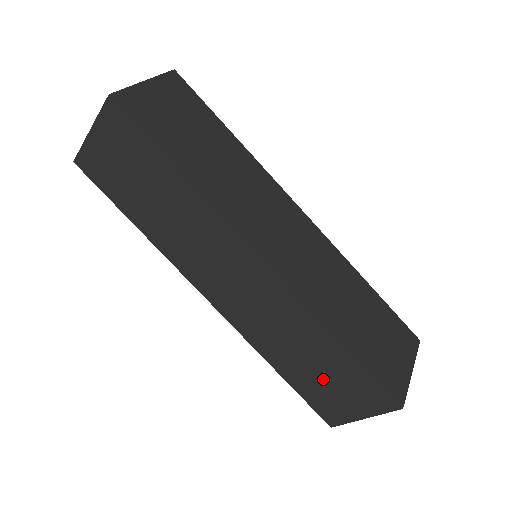
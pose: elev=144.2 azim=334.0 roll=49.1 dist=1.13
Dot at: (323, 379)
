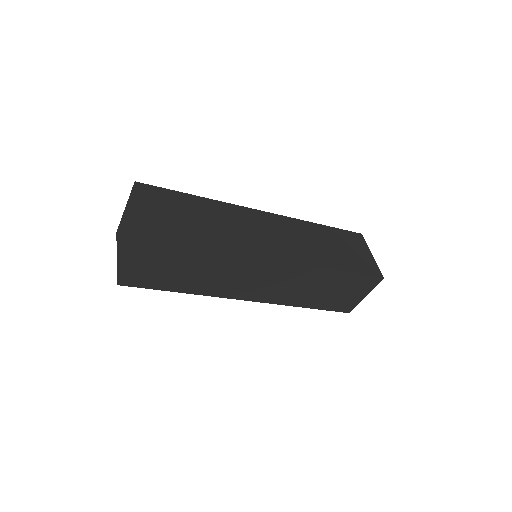
Dot at: (335, 293)
